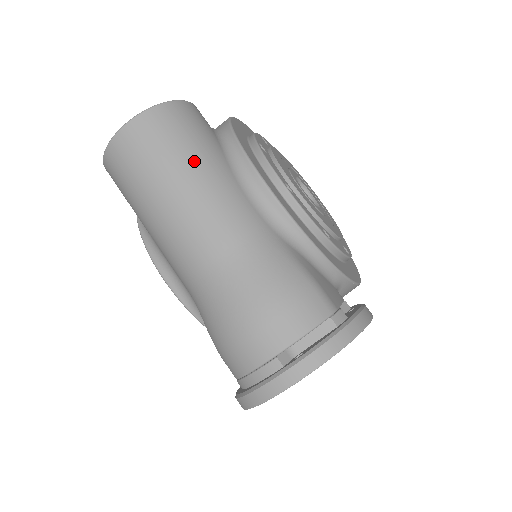
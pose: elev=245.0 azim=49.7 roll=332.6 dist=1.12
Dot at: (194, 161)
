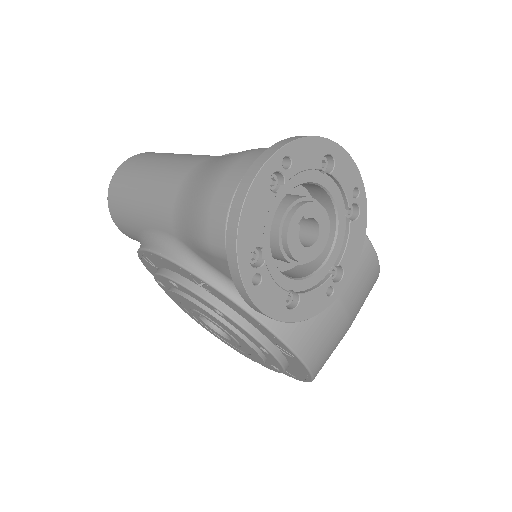
Dot at: occluded
